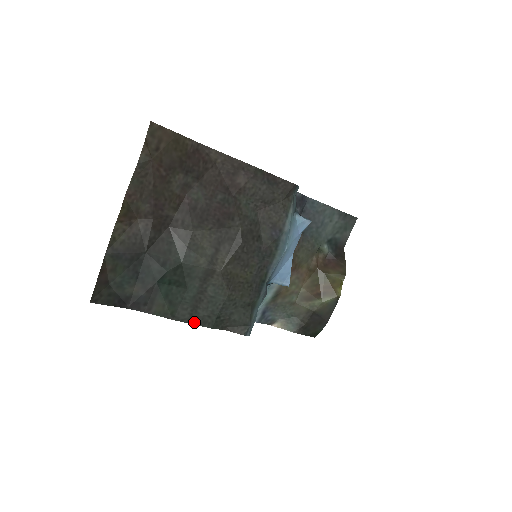
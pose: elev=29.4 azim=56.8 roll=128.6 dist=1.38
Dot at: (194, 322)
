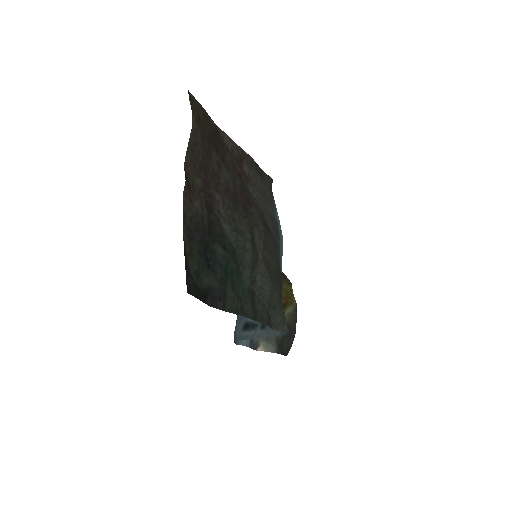
Dot at: (256, 319)
